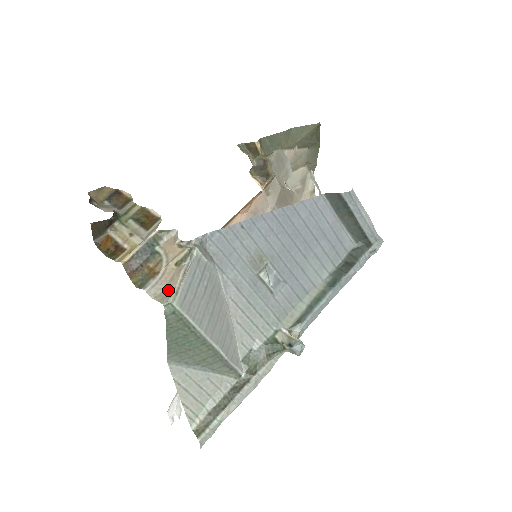
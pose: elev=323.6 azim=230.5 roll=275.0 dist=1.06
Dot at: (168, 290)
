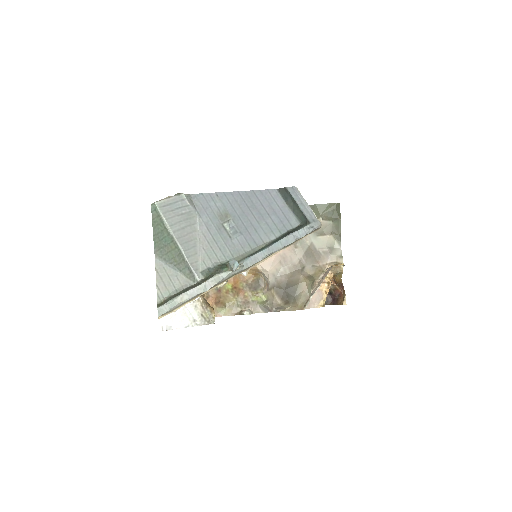
Dot at: occluded
